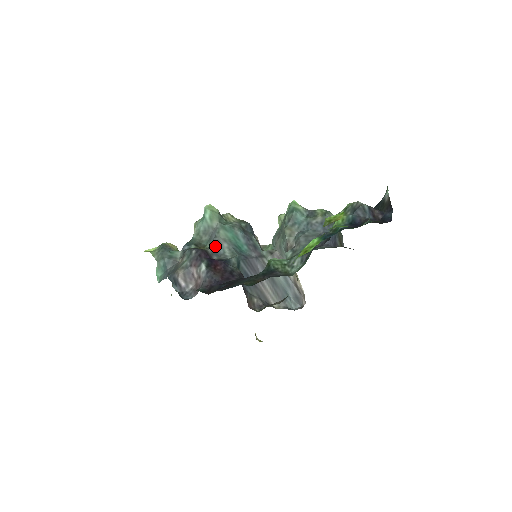
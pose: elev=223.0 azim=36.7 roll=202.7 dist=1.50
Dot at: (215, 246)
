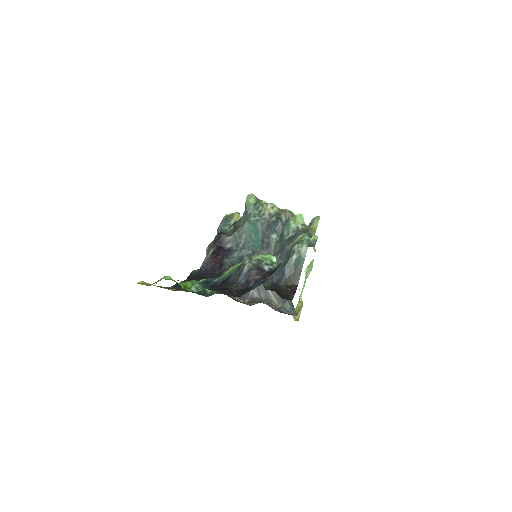
Dot at: (236, 235)
